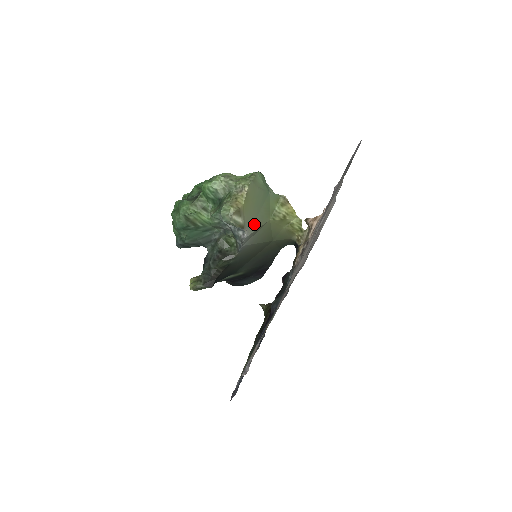
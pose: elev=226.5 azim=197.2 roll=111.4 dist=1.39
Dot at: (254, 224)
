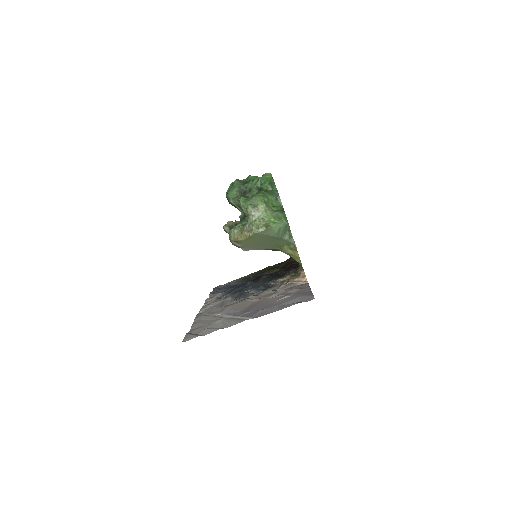
Dot at: (255, 247)
